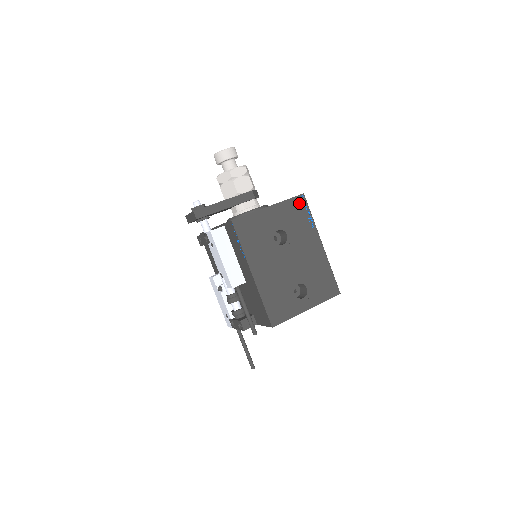
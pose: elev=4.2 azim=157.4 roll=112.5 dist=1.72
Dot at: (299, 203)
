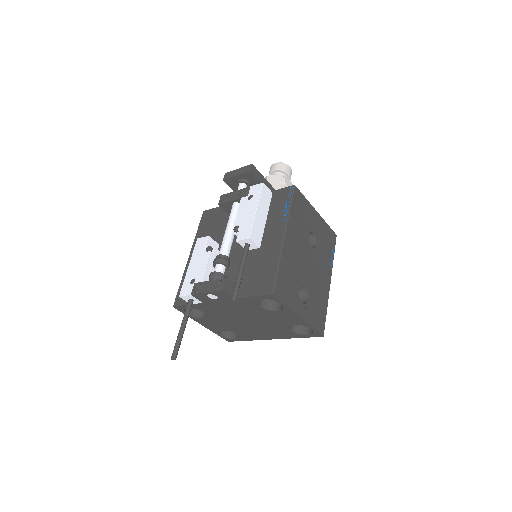
Dot at: (332, 236)
